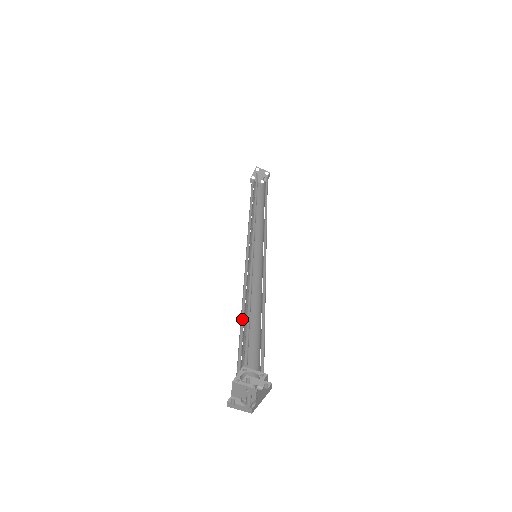
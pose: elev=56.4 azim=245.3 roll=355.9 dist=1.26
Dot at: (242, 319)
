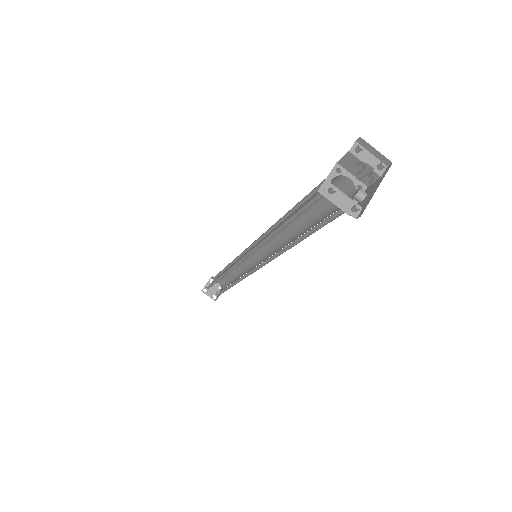
Dot at: (280, 229)
